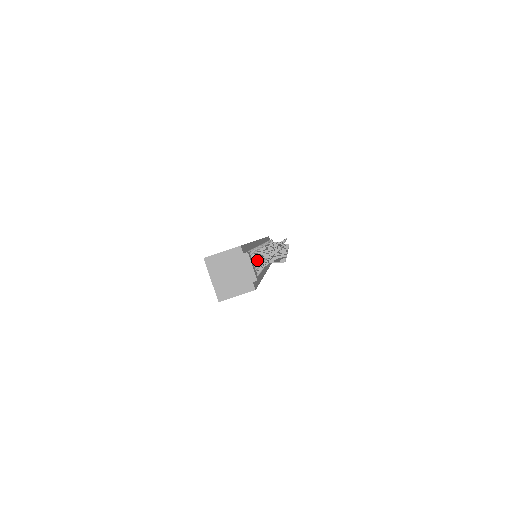
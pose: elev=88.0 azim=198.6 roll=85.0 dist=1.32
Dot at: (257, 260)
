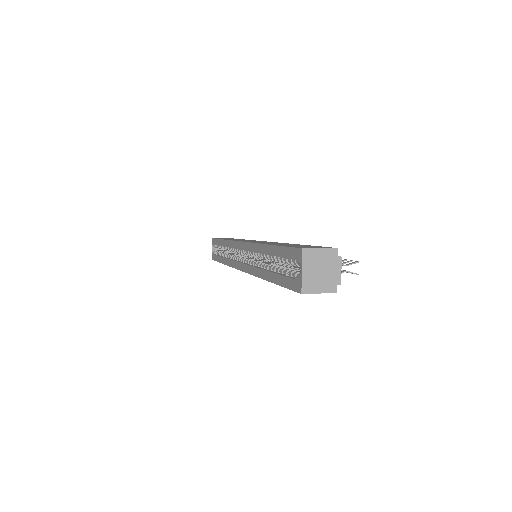
Dot at: occluded
